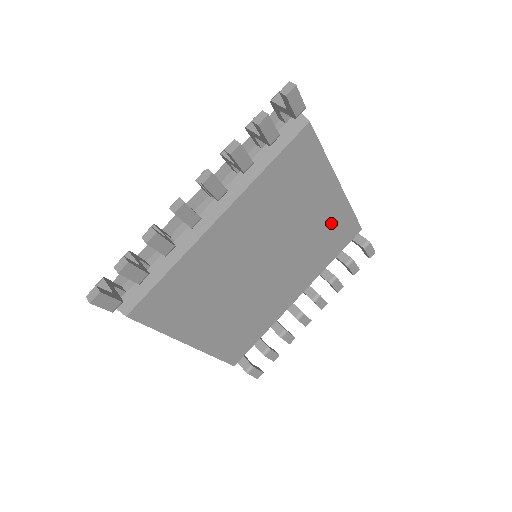
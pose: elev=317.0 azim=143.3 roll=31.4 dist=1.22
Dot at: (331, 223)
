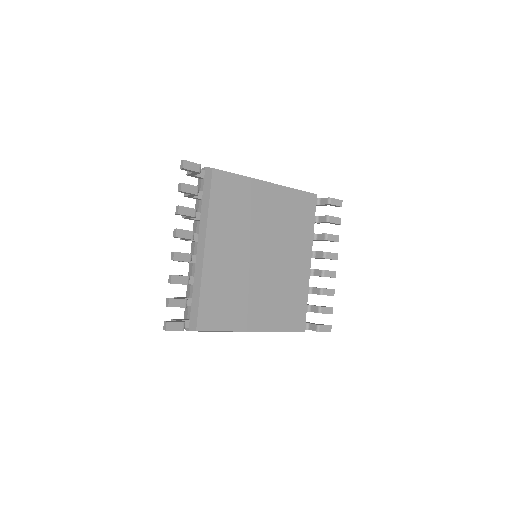
Dot at: (287, 206)
